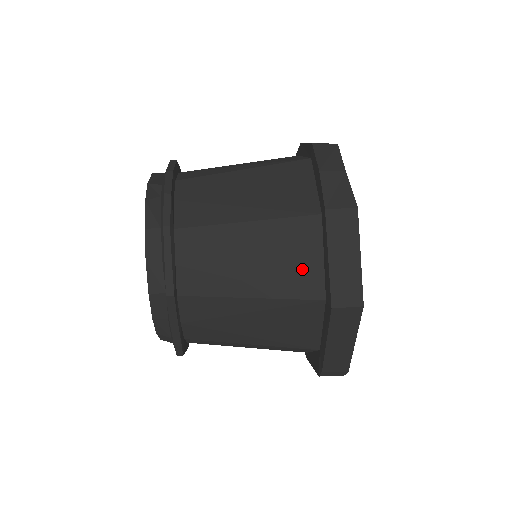
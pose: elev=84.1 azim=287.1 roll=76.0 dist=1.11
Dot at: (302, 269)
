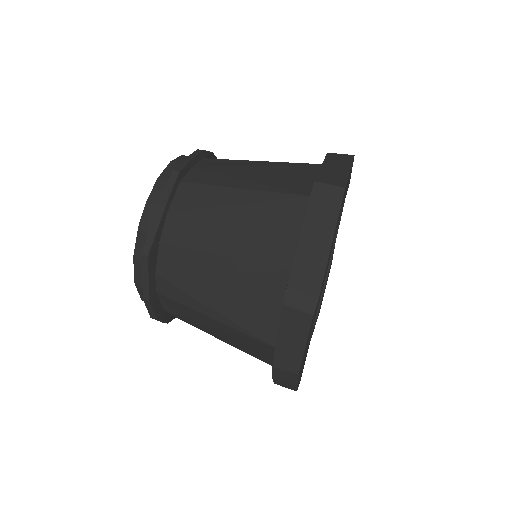
Dot at: (296, 181)
